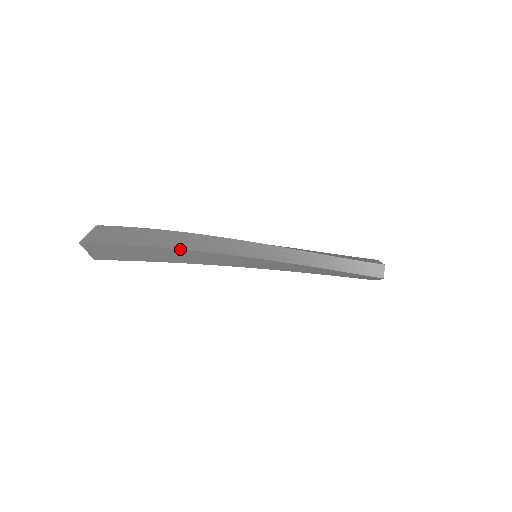
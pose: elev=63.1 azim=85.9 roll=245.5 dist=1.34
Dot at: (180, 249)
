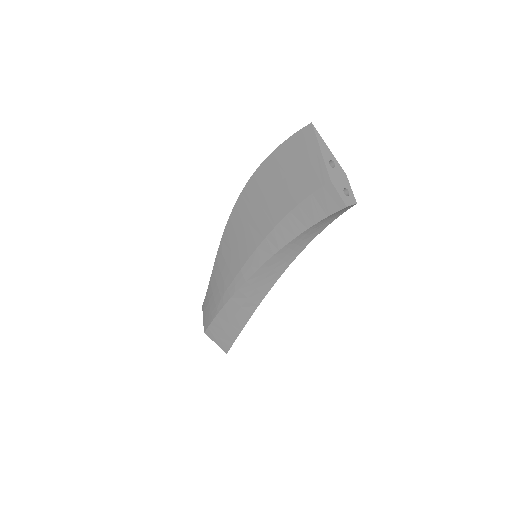
Dot at: occluded
